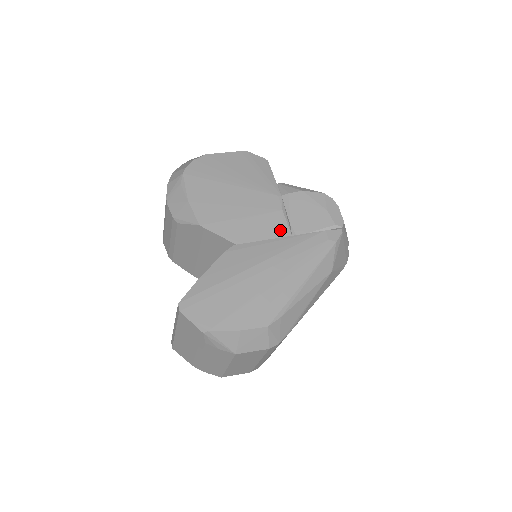
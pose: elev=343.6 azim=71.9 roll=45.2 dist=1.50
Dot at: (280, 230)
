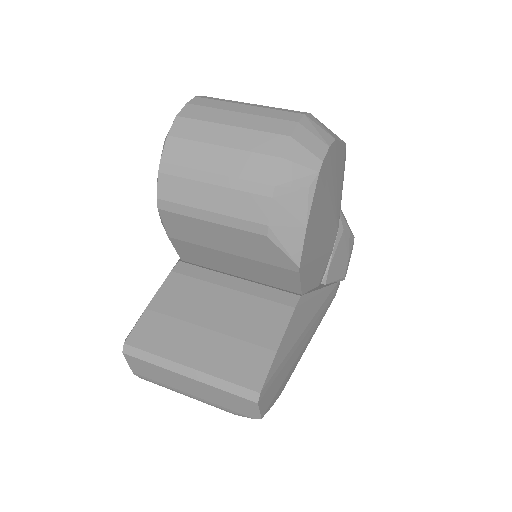
Dot at: (322, 275)
